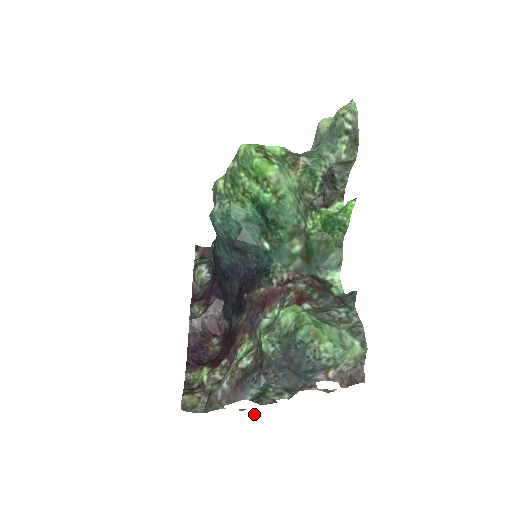
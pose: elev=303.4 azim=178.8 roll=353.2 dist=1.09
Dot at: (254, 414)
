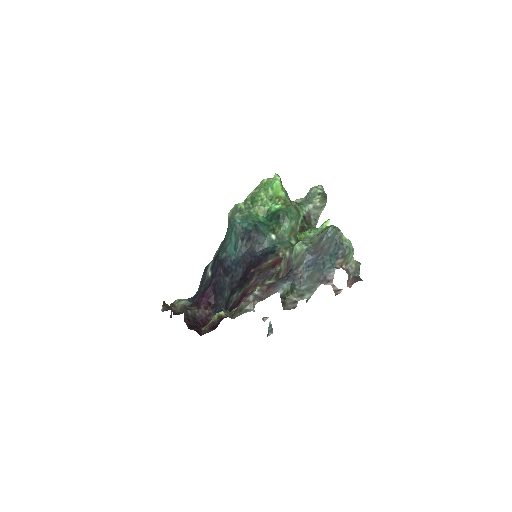
Dot at: (268, 335)
